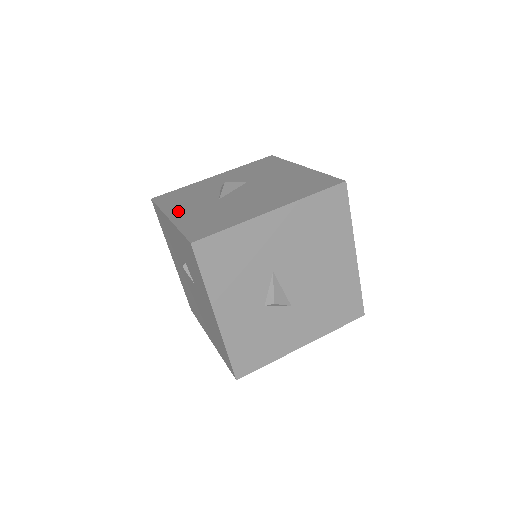
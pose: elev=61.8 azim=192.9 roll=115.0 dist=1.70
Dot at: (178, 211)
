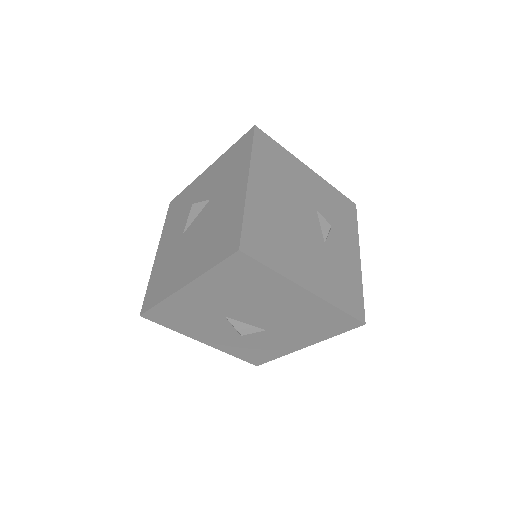
Dot at: (163, 244)
